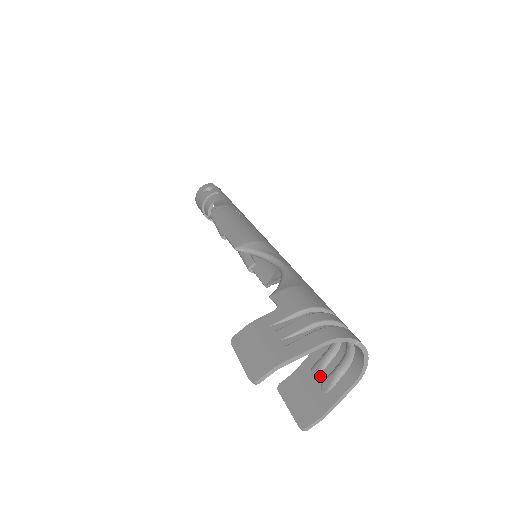
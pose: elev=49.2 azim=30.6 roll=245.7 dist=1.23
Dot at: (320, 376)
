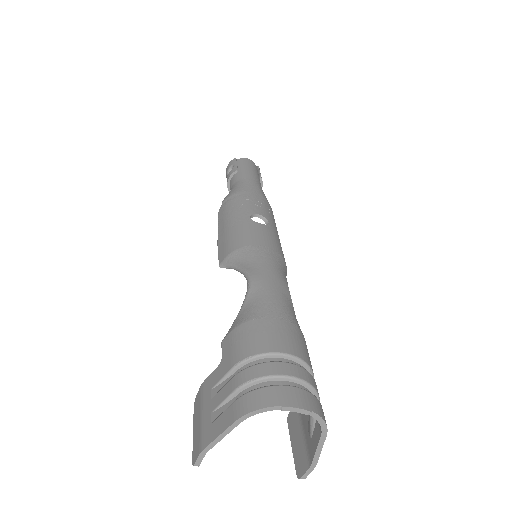
Dot at: occluded
